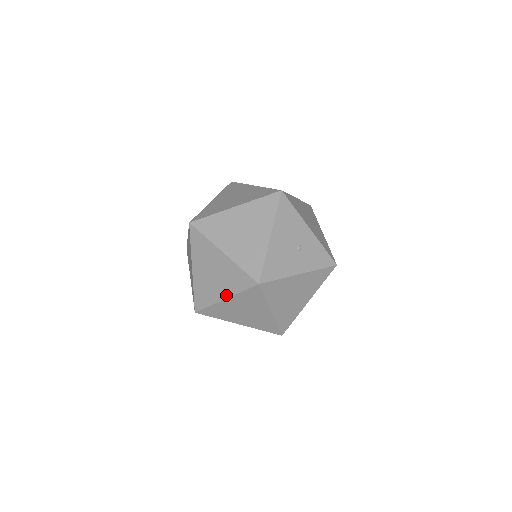
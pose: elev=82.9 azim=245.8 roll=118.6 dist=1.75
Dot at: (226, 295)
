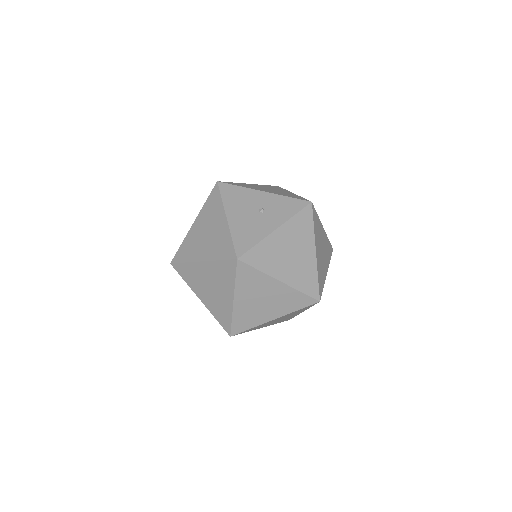
Dot at: (231, 295)
